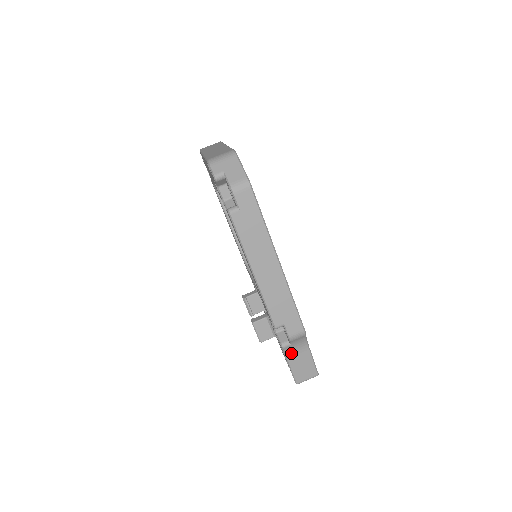
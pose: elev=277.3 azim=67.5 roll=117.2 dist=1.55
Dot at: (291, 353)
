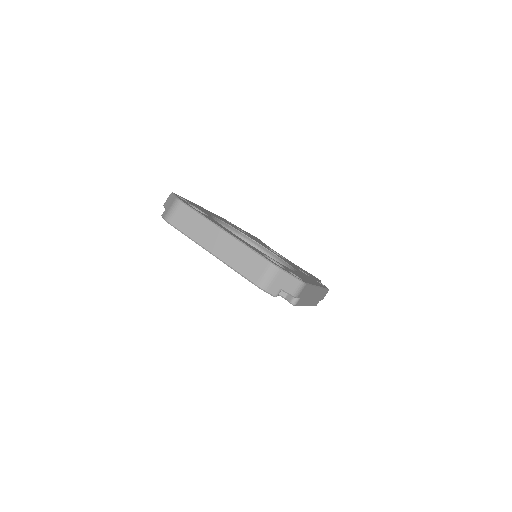
Dot at: occluded
